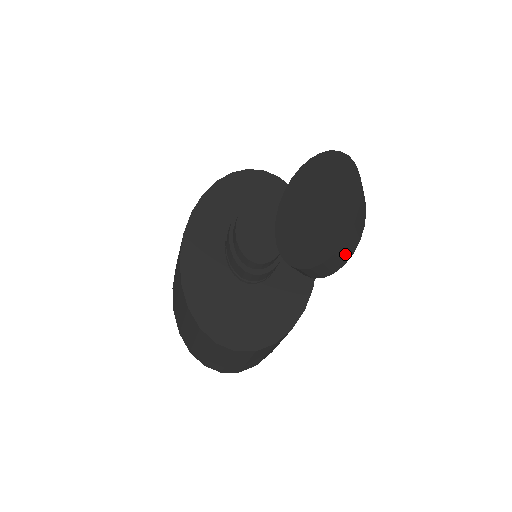
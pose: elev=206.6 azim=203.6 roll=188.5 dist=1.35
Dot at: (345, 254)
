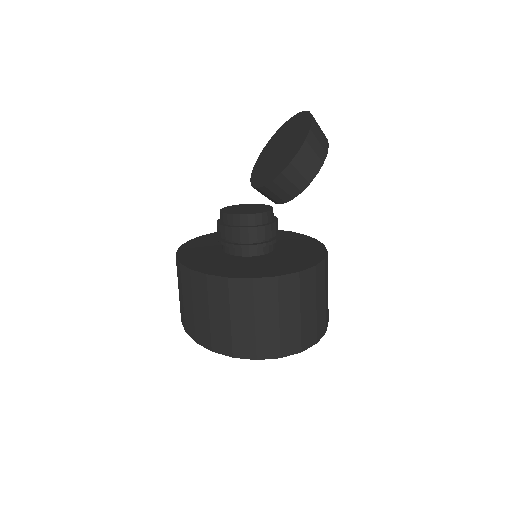
Dot at: (321, 139)
